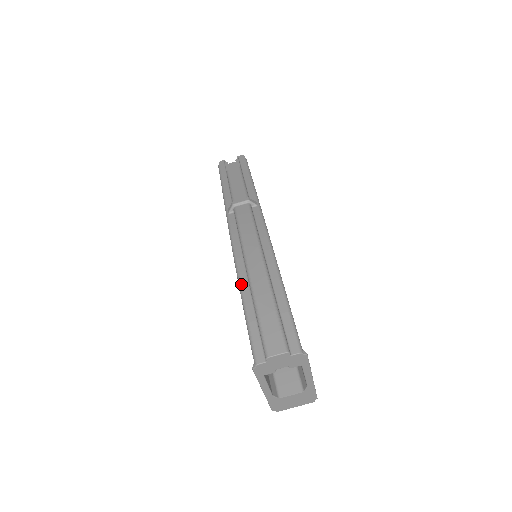
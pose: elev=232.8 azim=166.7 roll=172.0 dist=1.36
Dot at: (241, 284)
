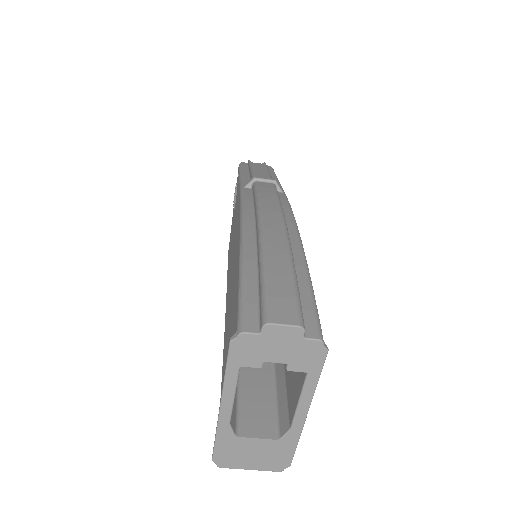
Dot at: (245, 240)
